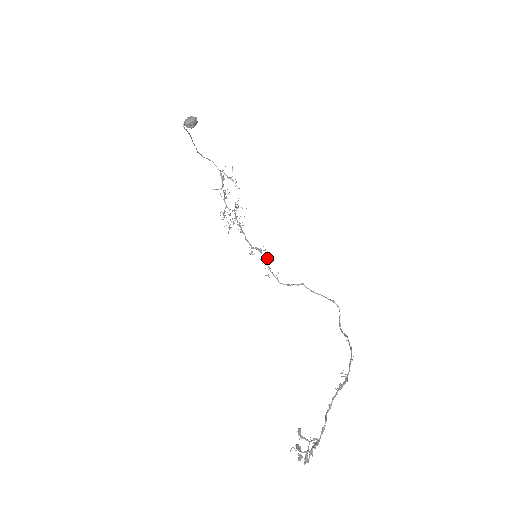
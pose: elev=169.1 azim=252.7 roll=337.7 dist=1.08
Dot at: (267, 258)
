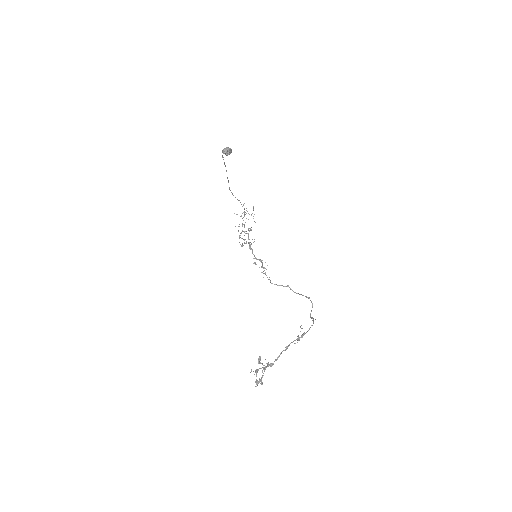
Dot at: (266, 269)
